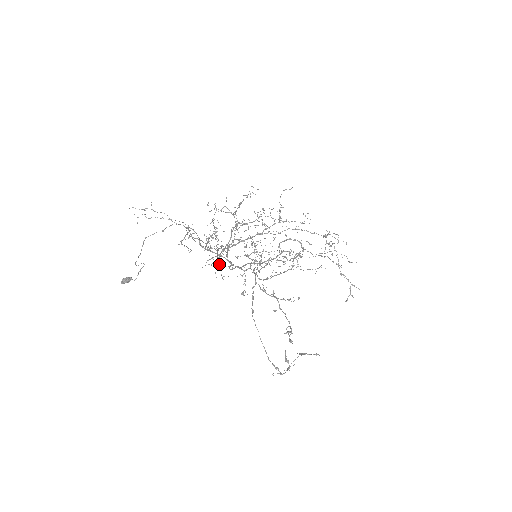
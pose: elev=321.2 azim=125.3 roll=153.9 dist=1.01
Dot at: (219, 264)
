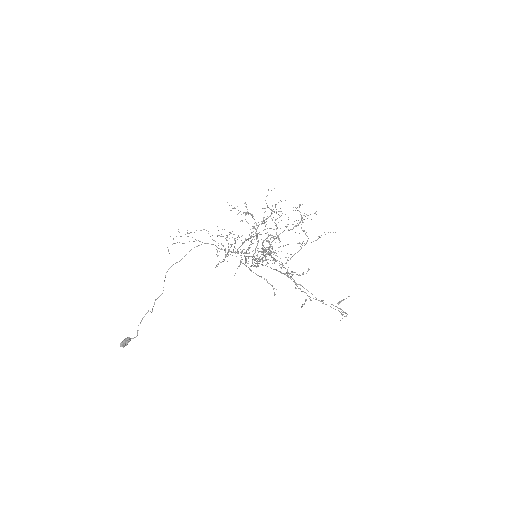
Dot at: occluded
